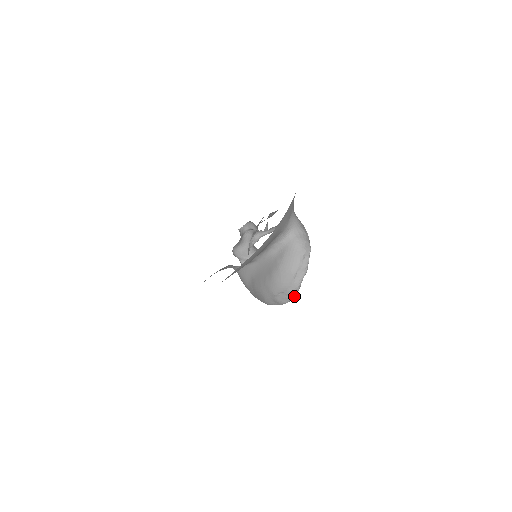
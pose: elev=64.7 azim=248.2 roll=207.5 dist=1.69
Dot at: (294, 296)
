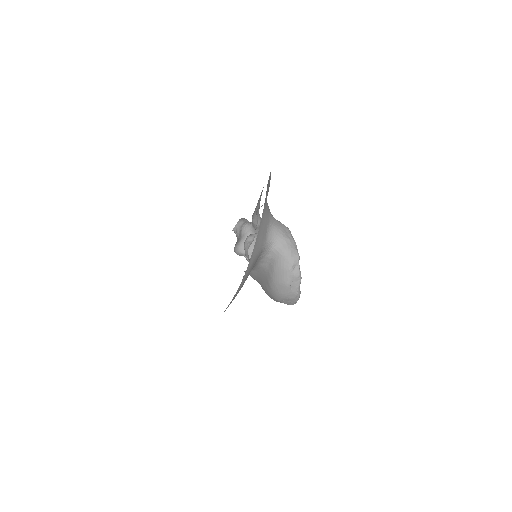
Dot at: (298, 299)
